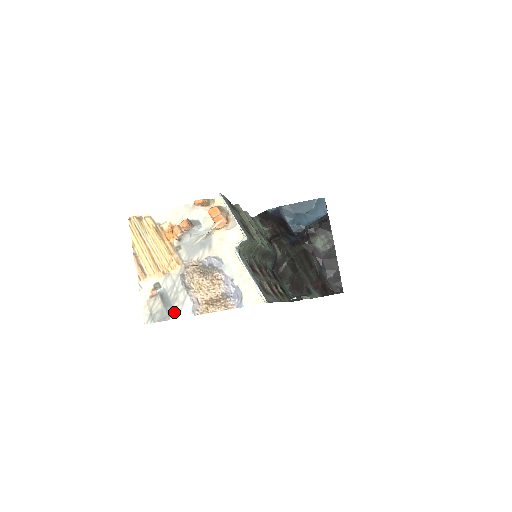
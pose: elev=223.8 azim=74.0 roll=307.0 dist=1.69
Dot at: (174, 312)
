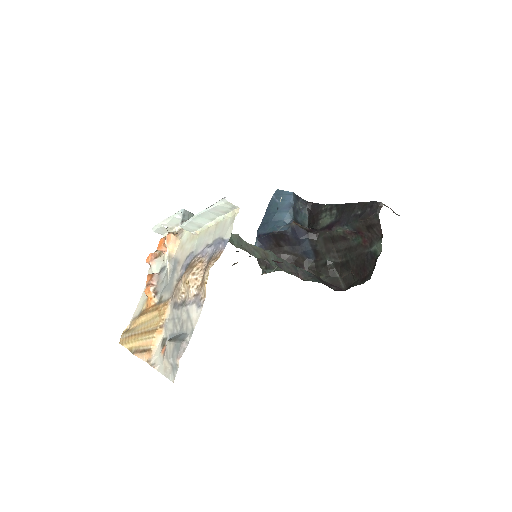
Dot at: (188, 333)
